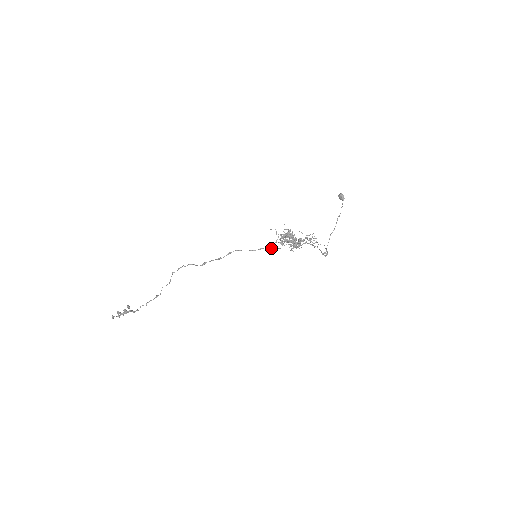
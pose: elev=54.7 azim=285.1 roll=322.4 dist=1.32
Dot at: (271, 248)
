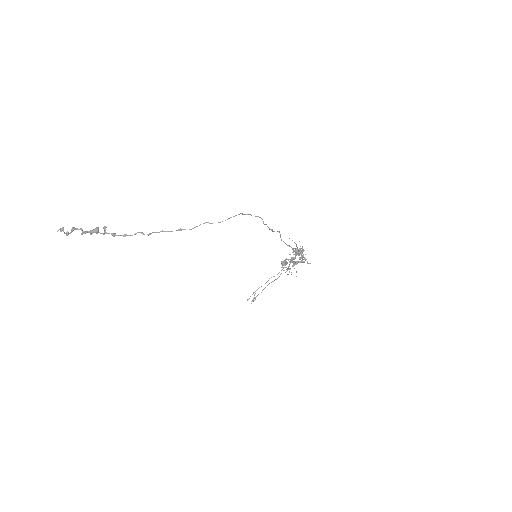
Dot at: (294, 250)
